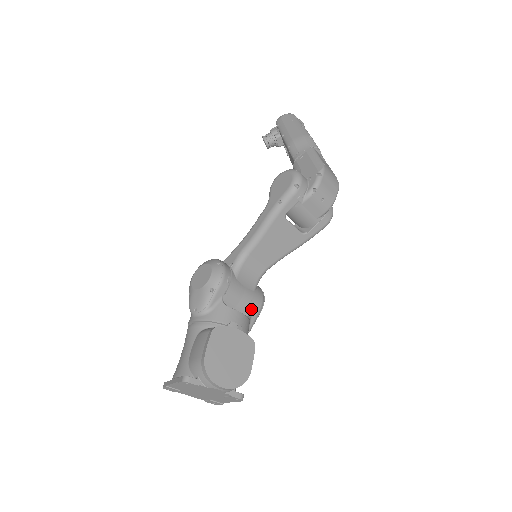
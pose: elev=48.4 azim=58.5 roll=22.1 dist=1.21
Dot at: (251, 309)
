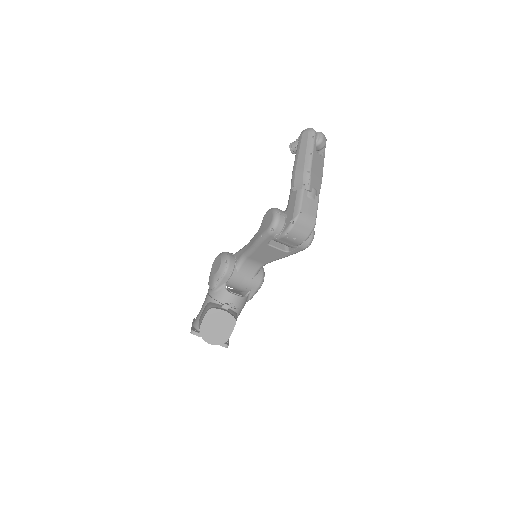
Dot at: (250, 289)
